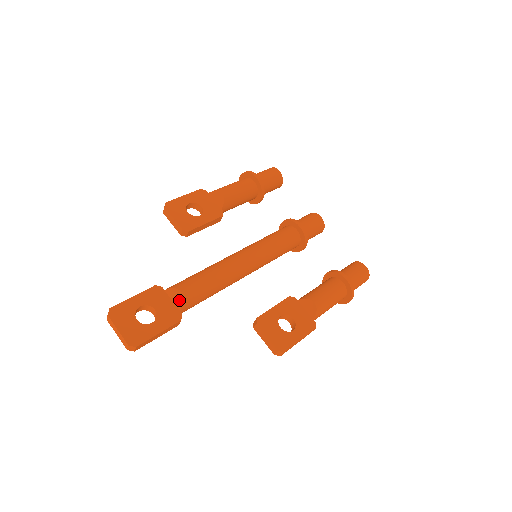
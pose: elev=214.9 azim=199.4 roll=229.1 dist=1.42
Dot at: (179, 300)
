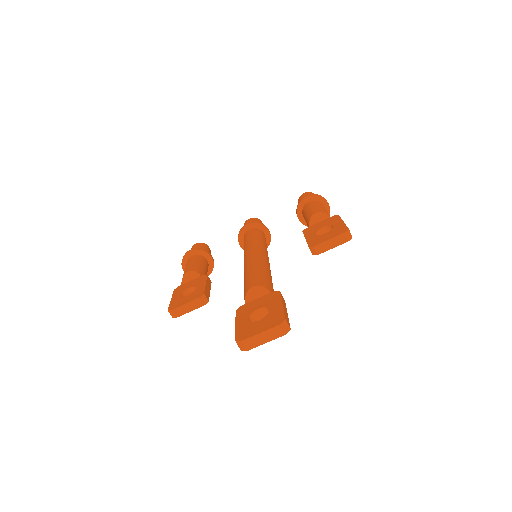
Dot at: (260, 291)
